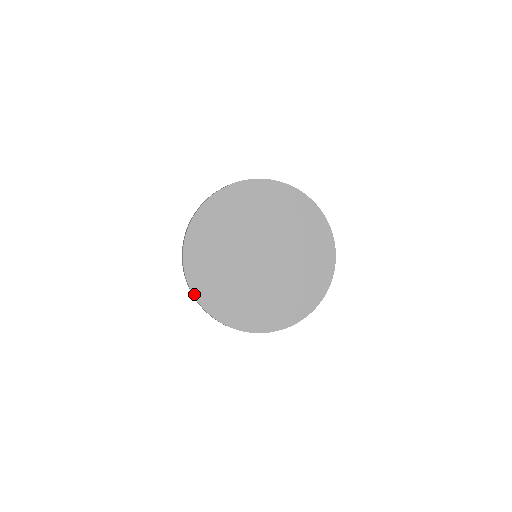
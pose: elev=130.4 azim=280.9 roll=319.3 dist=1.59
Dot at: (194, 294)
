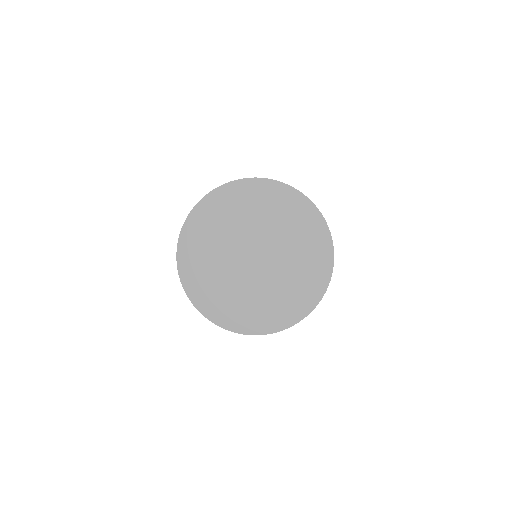
Dot at: (226, 329)
